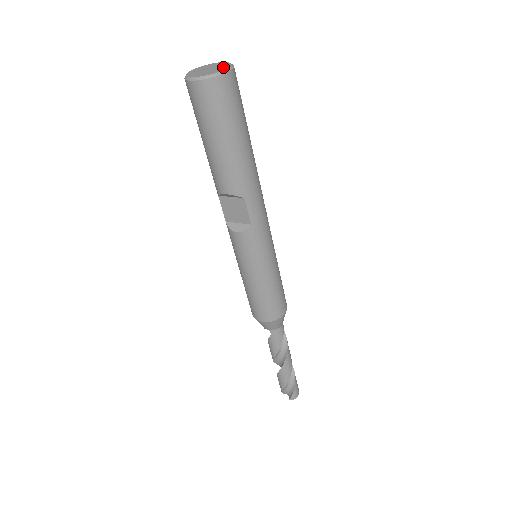
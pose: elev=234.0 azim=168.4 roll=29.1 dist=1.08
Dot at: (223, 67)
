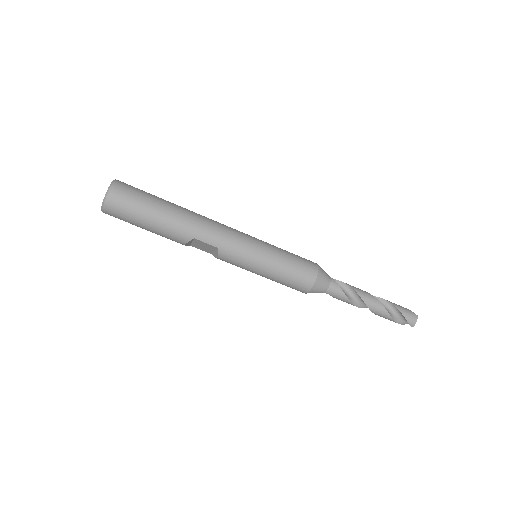
Dot at: (108, 189)
